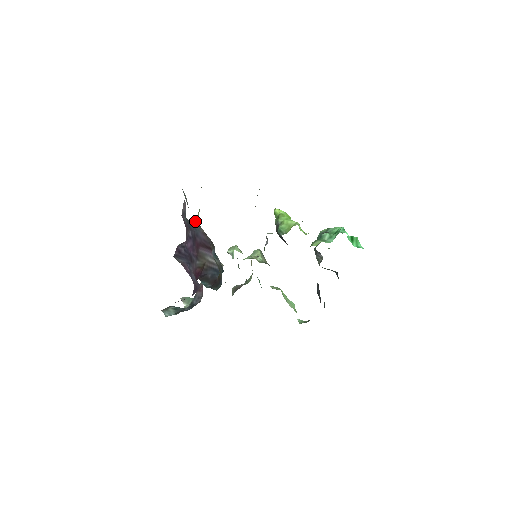
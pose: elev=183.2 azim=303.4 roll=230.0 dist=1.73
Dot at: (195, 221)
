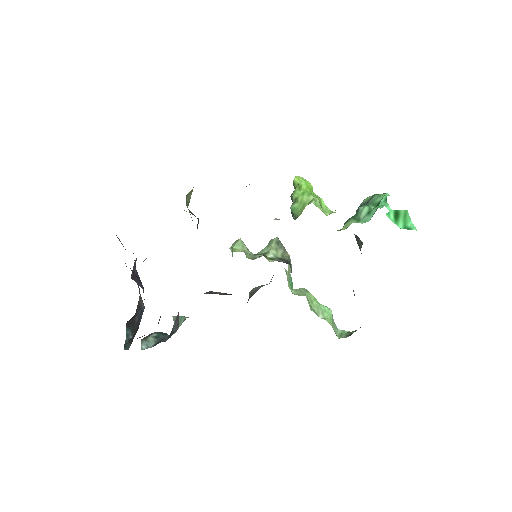
Dot at: occluded
